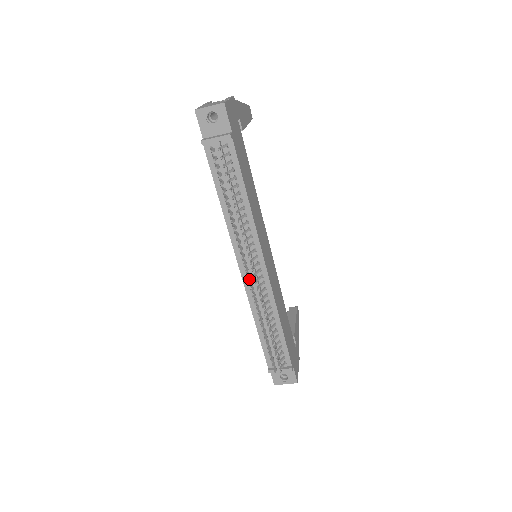
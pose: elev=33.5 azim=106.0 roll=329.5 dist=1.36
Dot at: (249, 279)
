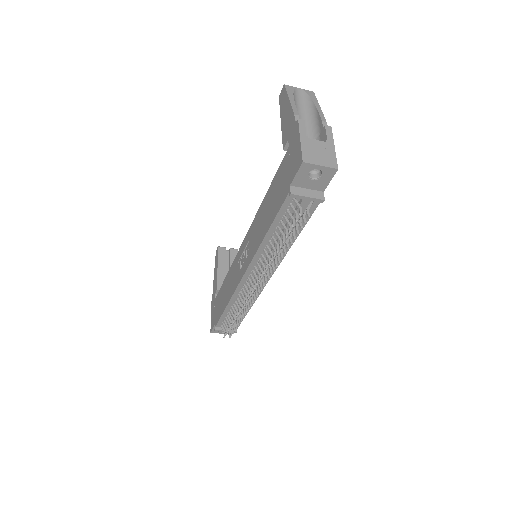
Dot at: (249, 286)
